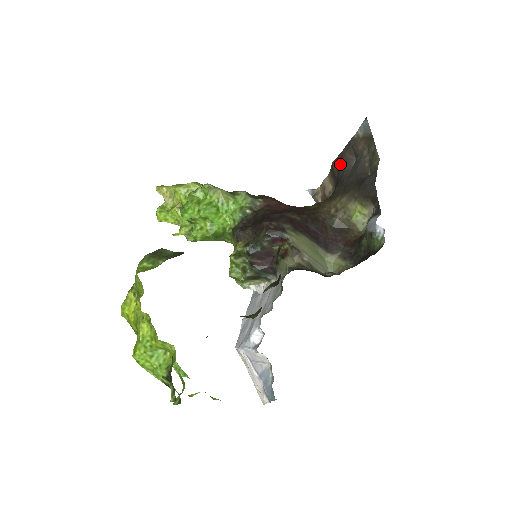
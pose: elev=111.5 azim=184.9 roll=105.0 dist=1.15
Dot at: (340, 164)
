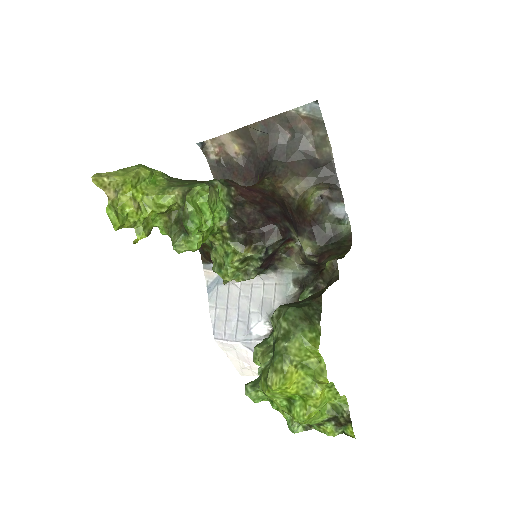
Dot at: (265, 132)
